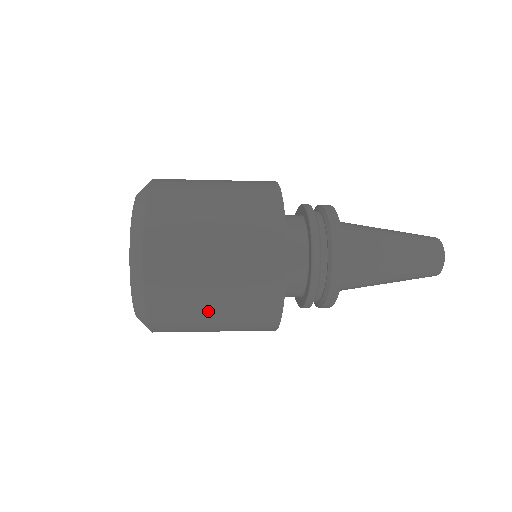
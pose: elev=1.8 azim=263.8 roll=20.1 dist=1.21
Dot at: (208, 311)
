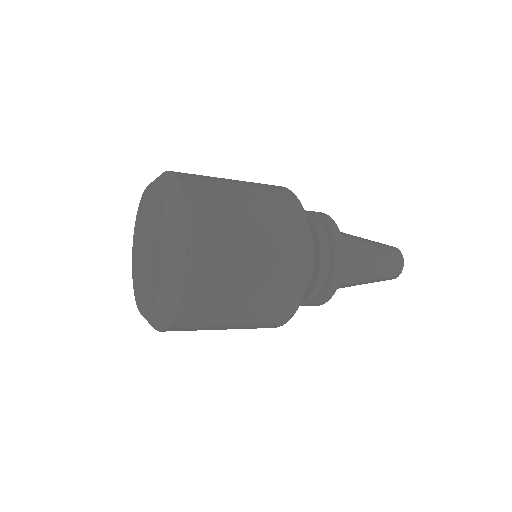
Dot at: (218, 329)
